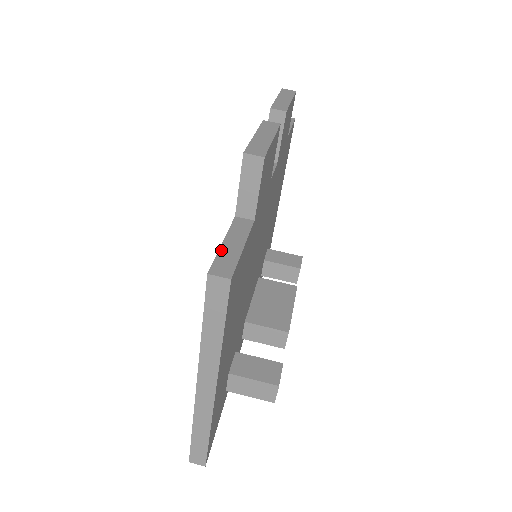
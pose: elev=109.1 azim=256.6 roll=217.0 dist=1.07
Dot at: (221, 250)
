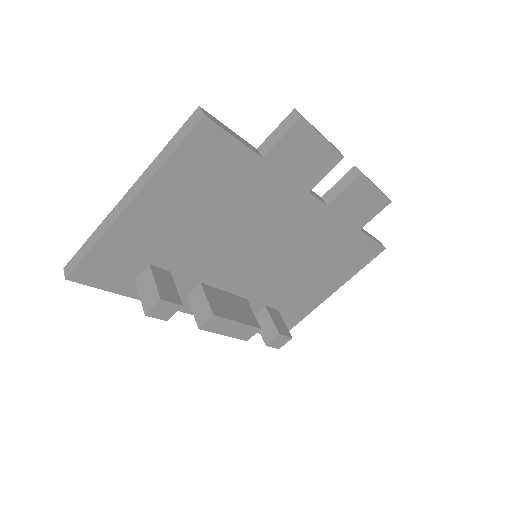
Dot at: (223, 124)
